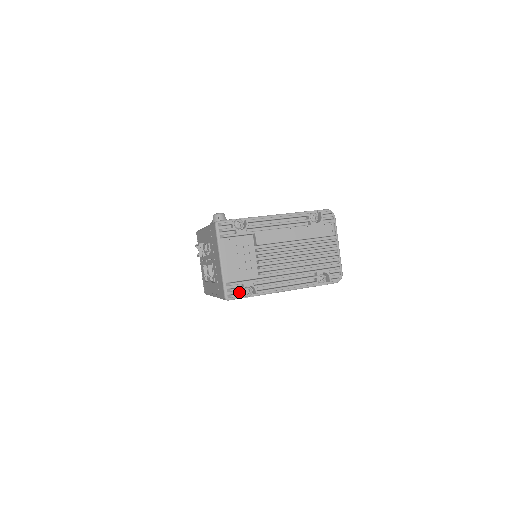
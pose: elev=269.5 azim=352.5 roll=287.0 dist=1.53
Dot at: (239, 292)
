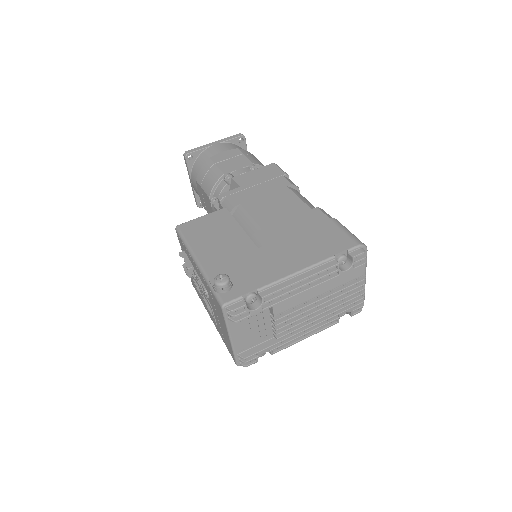
Dot at: (252, 356)
